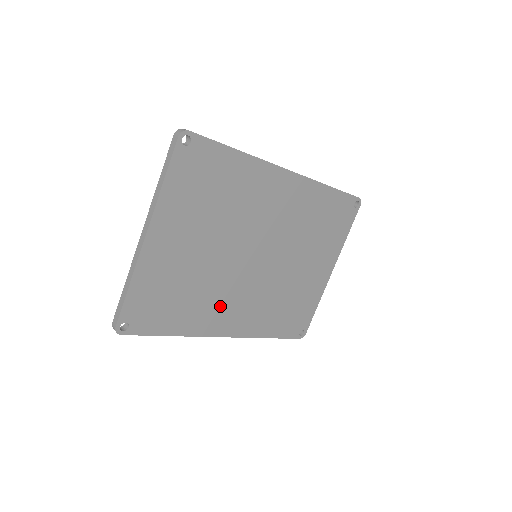
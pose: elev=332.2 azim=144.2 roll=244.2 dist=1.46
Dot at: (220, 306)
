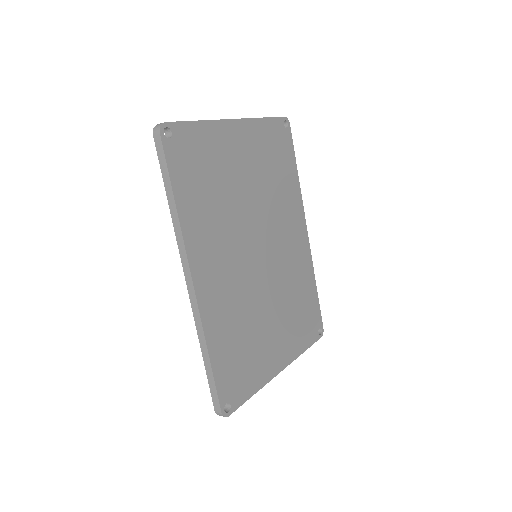
Dot at: (216, 245)
